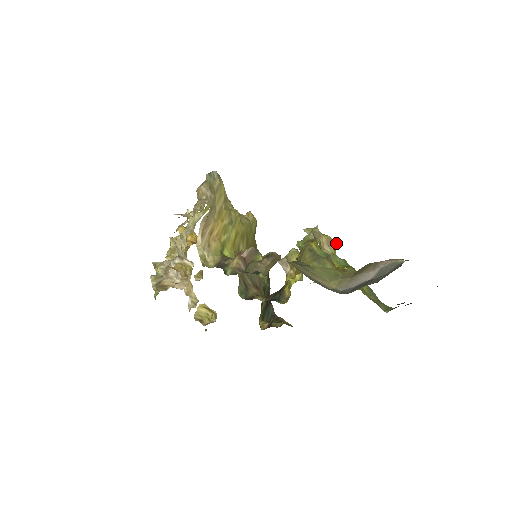
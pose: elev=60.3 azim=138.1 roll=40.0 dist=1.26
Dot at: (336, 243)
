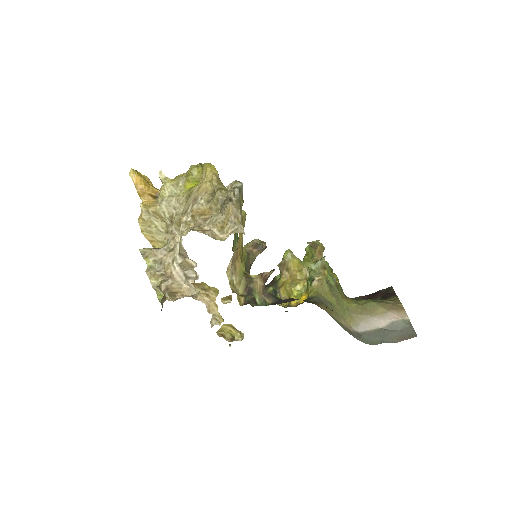
Dot at: occluded
